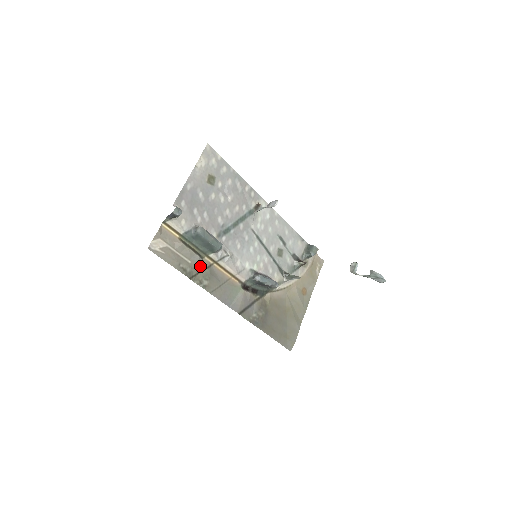
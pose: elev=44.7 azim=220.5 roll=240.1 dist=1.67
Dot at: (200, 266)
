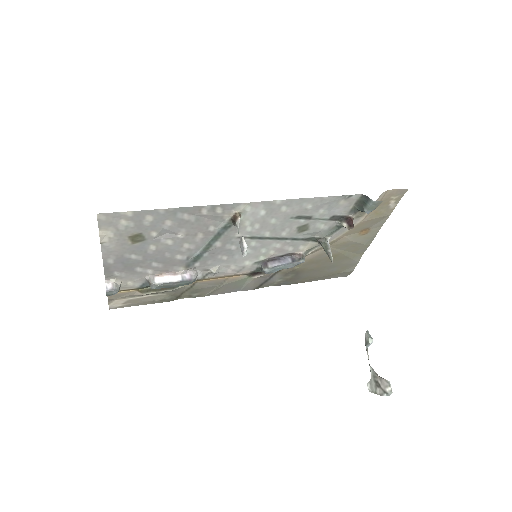
Dot at: (180, 290)
